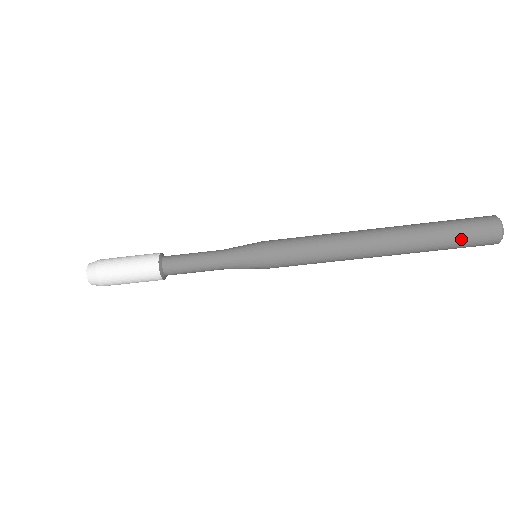
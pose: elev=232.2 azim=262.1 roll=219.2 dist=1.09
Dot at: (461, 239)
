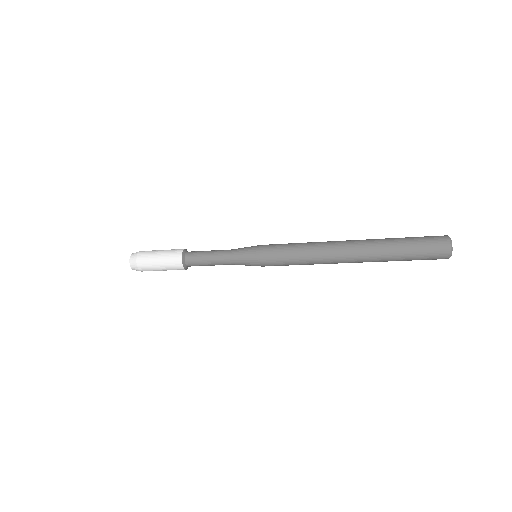
Dot at: (416, 259)
